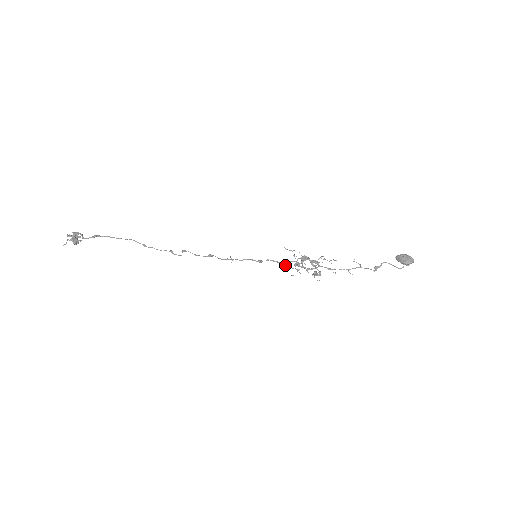
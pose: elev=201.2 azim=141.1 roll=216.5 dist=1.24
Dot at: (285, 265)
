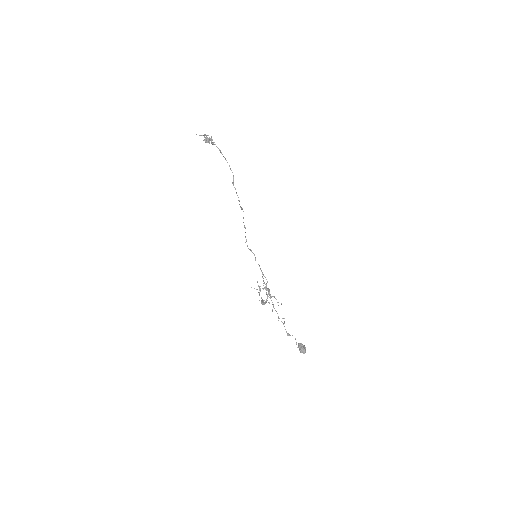
Dot at: occluded
